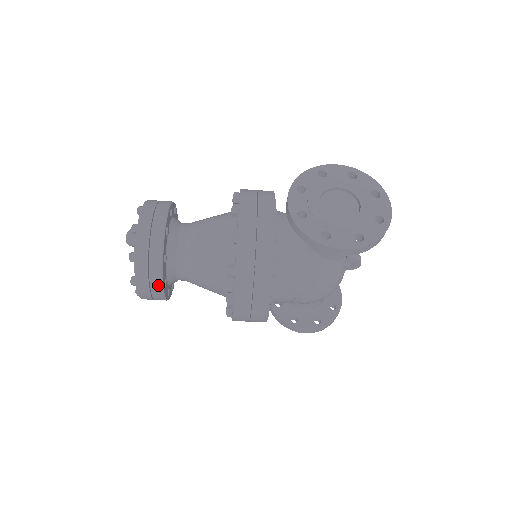
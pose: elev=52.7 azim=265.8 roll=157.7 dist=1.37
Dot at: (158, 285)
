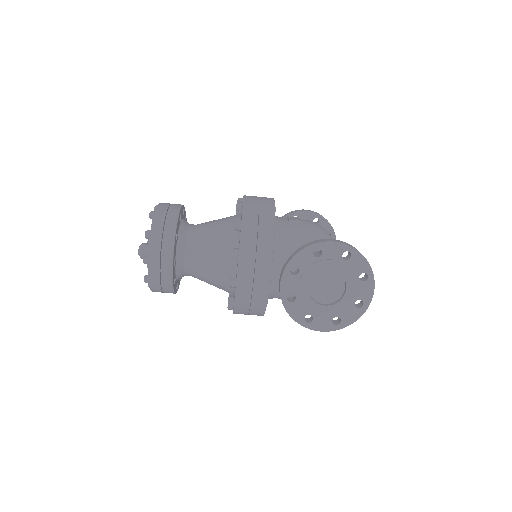
Dot at: occluded
